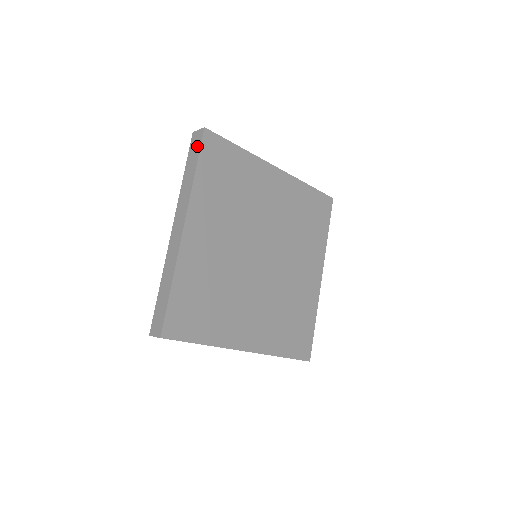
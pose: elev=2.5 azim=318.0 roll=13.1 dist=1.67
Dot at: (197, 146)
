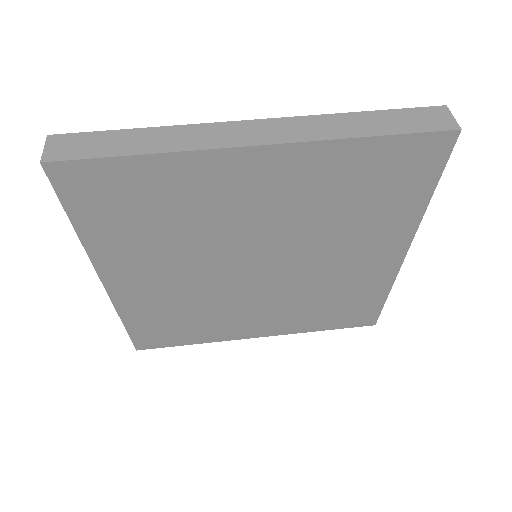
Dot at: occluded
